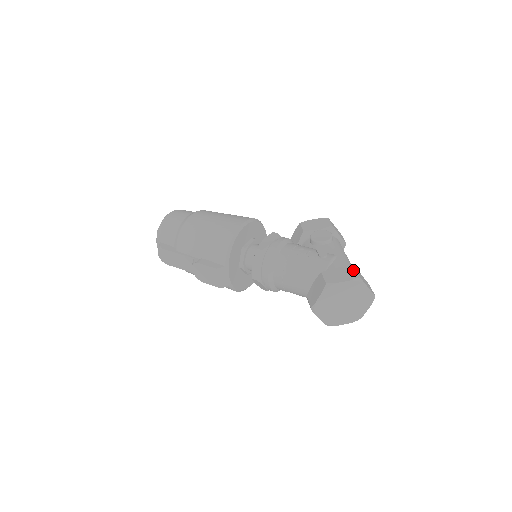
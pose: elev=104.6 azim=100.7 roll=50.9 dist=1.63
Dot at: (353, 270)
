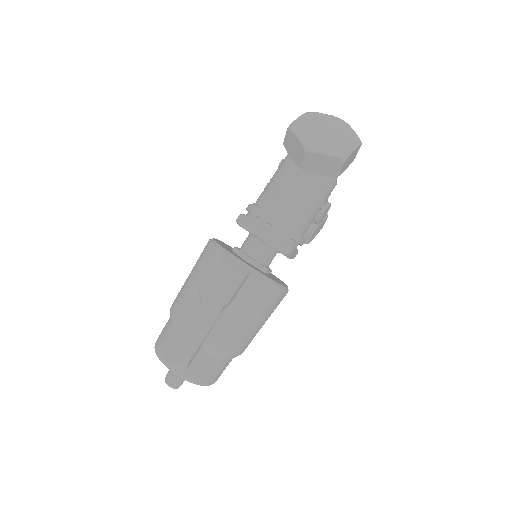
Dot at: occluded
